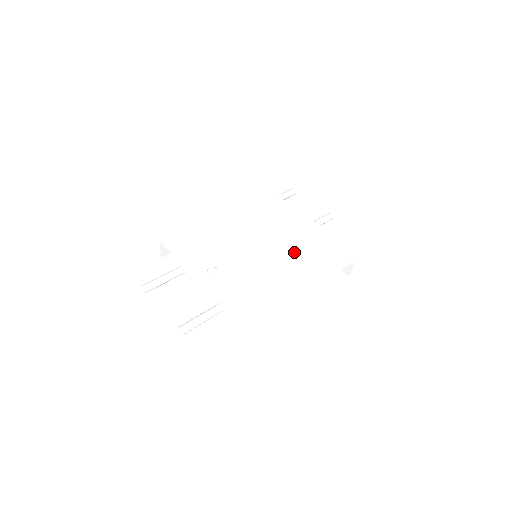
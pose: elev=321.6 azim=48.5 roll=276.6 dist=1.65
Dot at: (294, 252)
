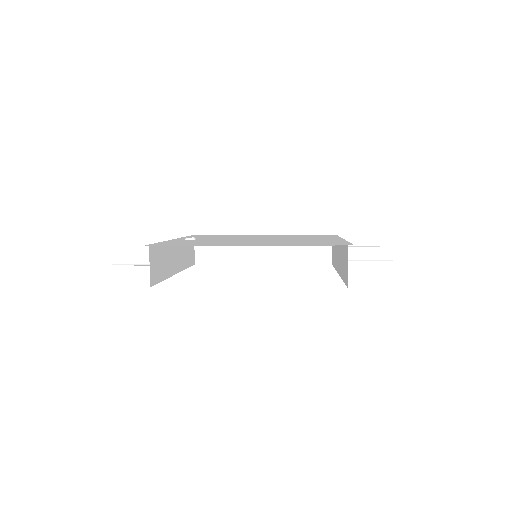
Dot at: (282, 241)
